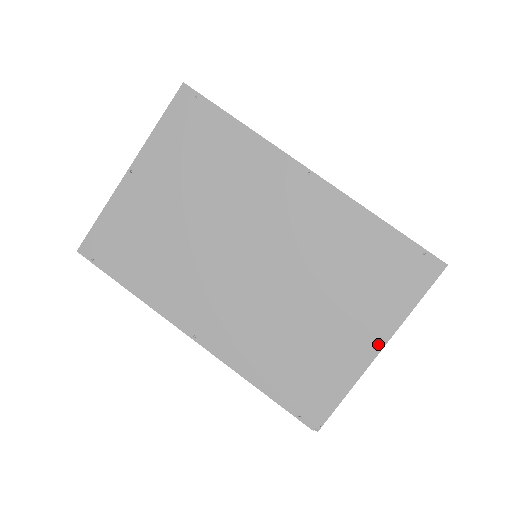
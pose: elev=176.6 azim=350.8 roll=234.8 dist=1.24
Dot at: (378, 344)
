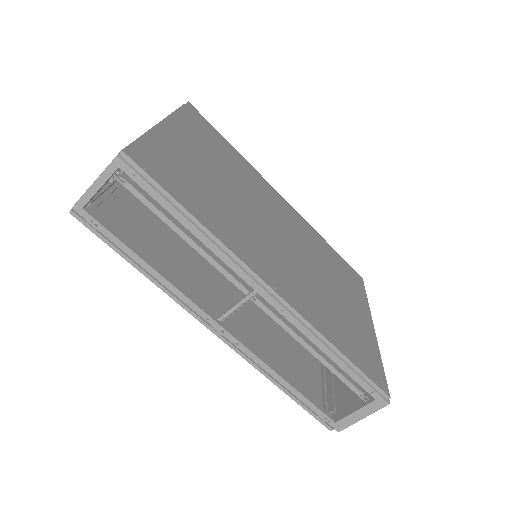
Dot at: (372, 323)
